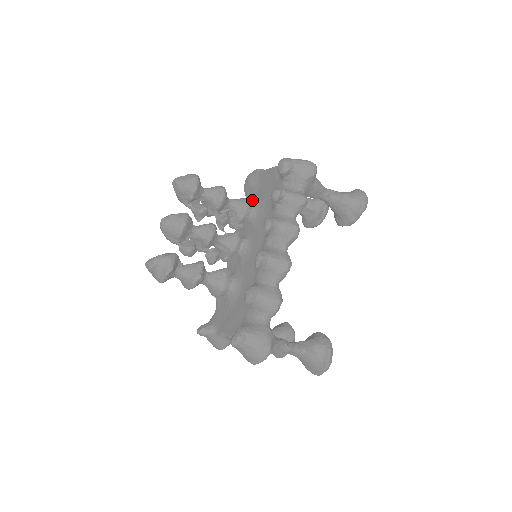
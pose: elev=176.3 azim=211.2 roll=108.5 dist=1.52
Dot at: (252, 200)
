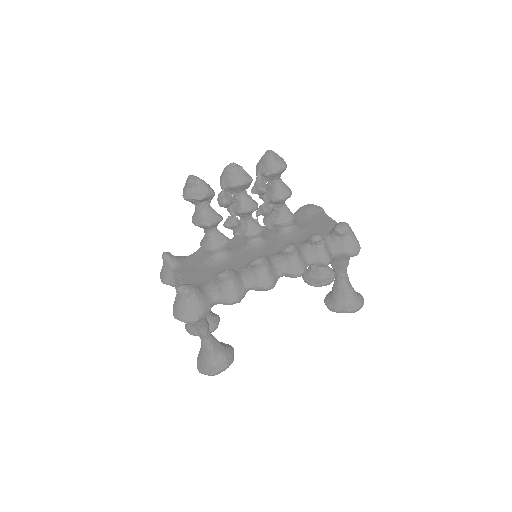
Dot at: (296, 221)
